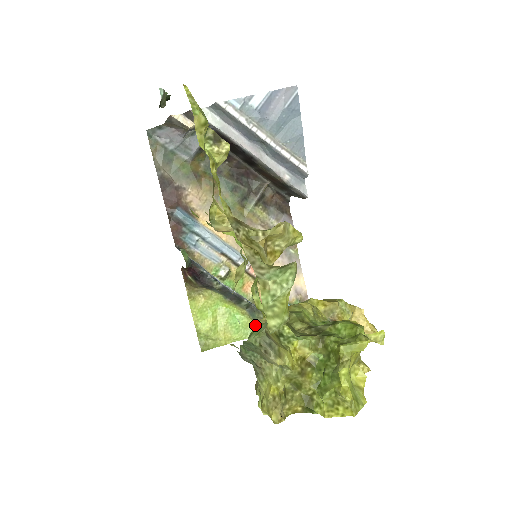
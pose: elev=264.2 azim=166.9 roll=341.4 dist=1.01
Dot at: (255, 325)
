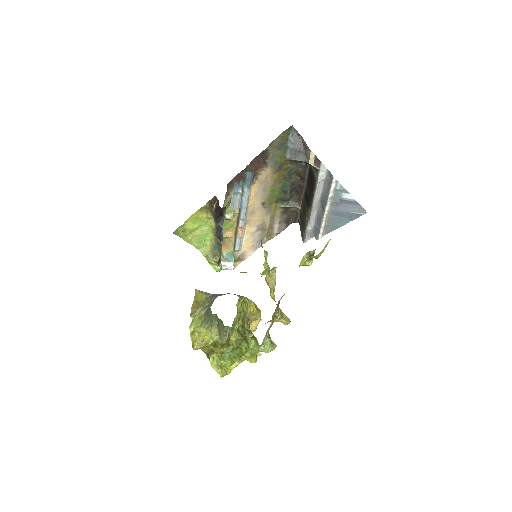
Dot at: occluded
